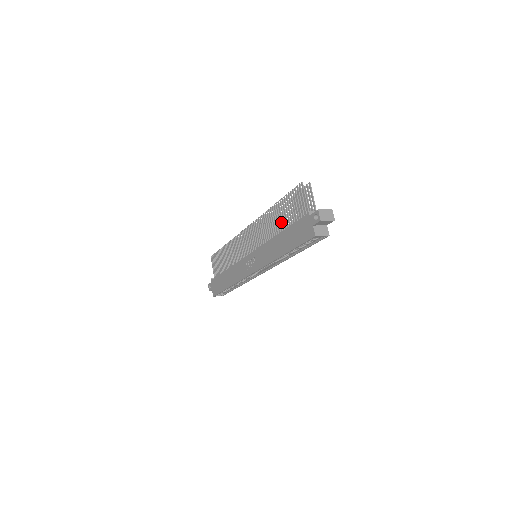
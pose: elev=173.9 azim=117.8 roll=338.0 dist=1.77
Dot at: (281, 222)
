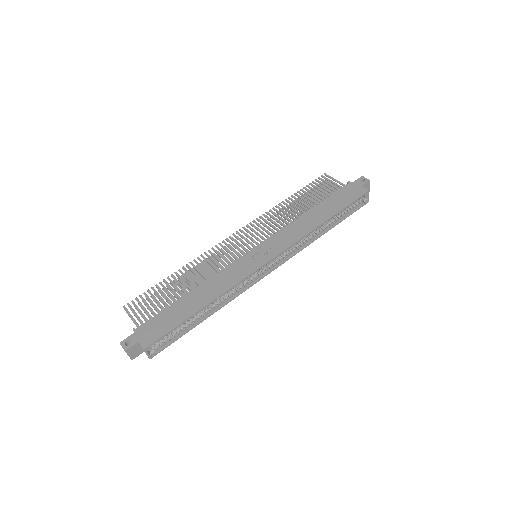
Dot at: (305, 205)
